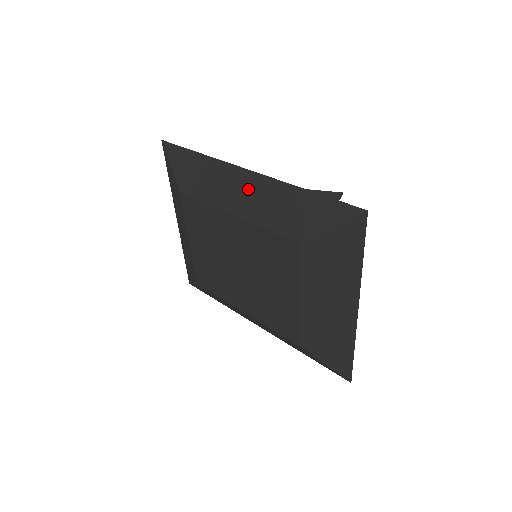
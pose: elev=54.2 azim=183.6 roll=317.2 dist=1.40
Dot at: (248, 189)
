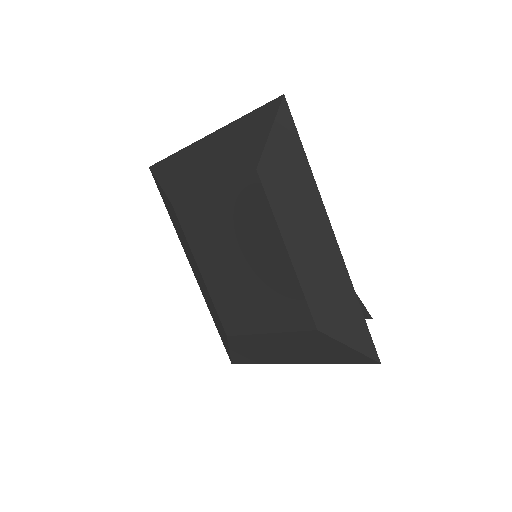
Dot at: (321, 252)
